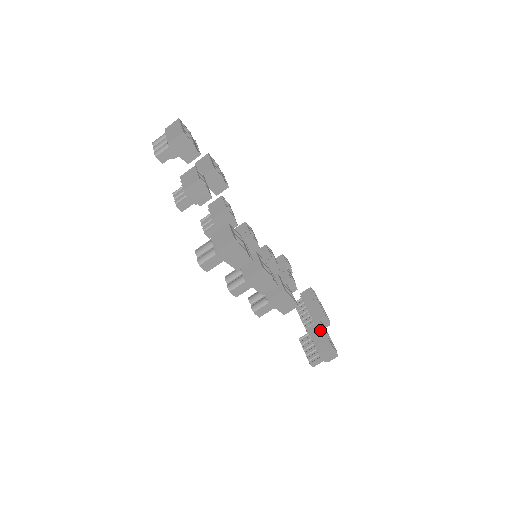
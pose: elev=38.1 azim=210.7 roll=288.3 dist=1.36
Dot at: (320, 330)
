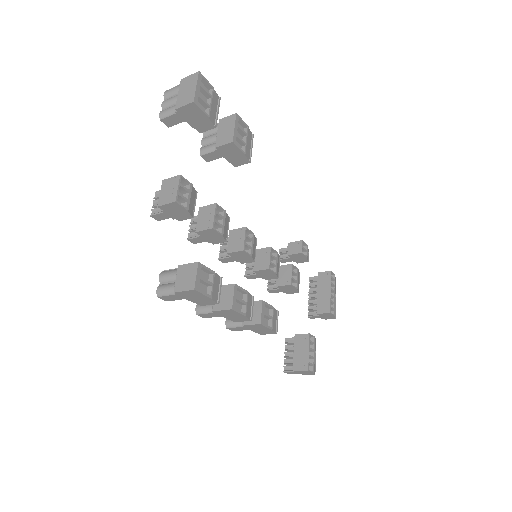
Dot at: (305, 345)
